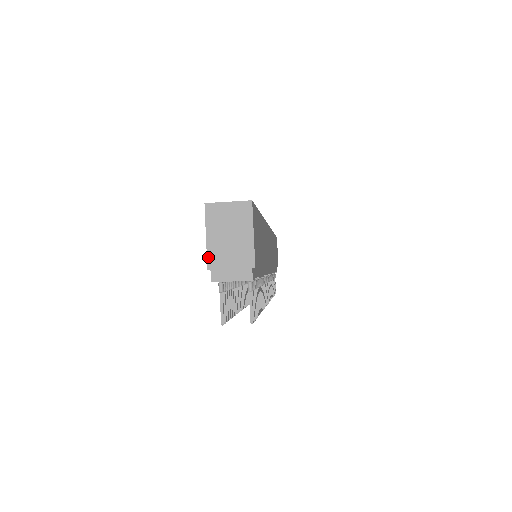
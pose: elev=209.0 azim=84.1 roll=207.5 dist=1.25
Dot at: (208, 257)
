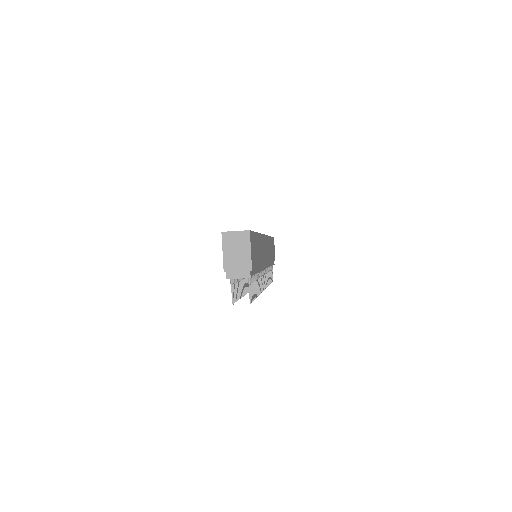
Dot at: (224, 264)
